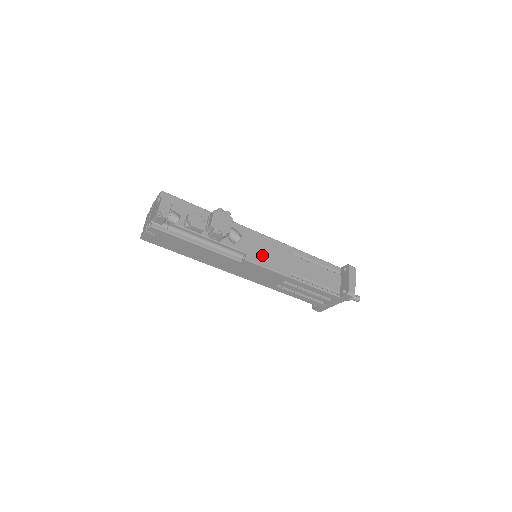
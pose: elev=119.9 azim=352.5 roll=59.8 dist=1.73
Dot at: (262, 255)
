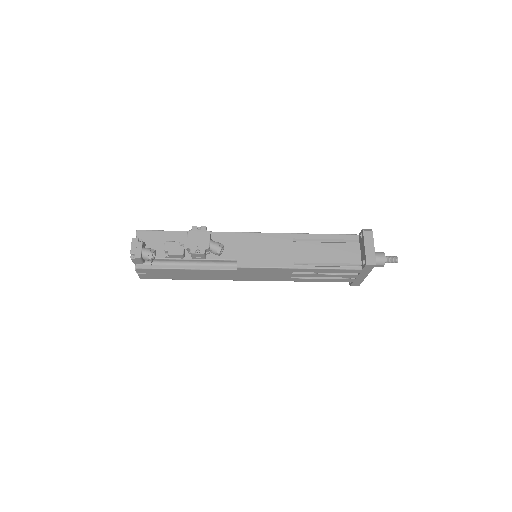
Dot at: (256, 255)
